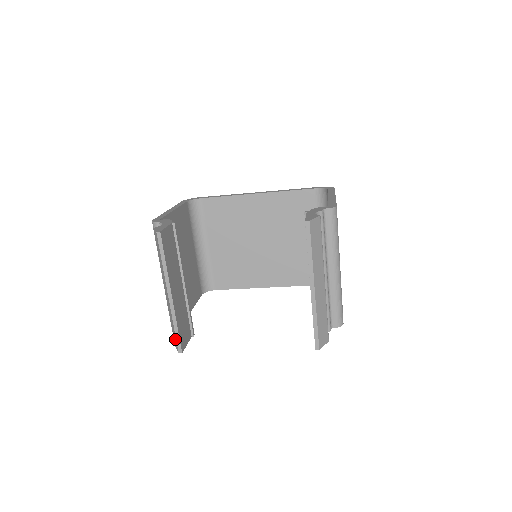
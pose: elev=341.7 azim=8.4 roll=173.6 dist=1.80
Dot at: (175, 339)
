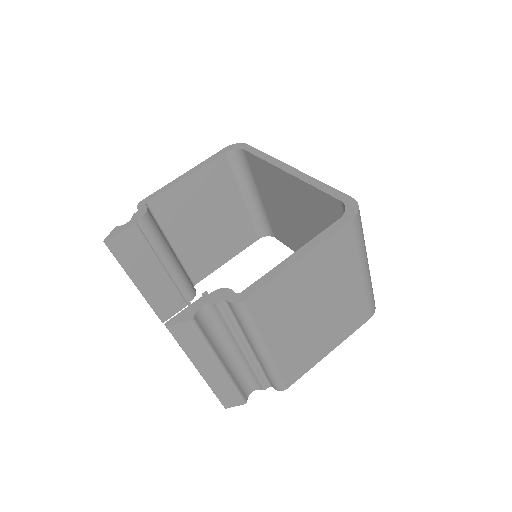
Dot at: occluded
